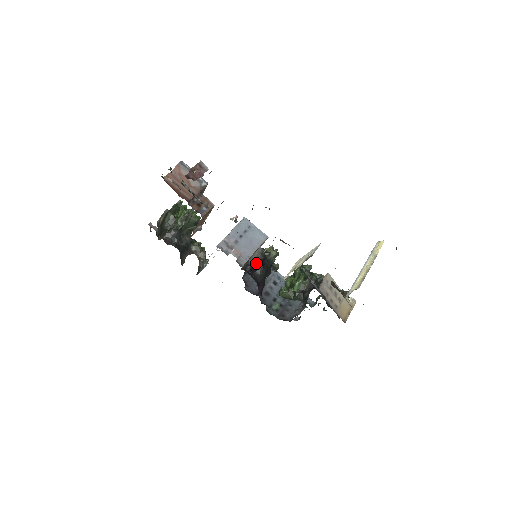
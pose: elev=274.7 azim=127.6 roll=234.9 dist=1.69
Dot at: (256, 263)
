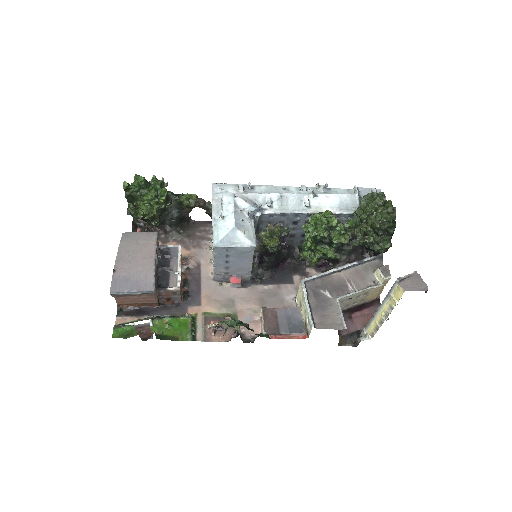
Dot at: (261, 257)
